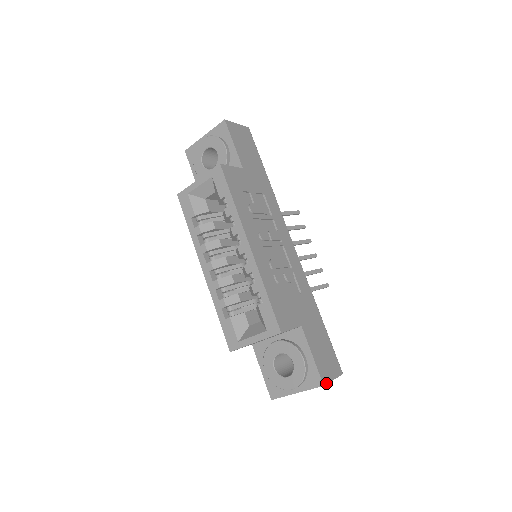
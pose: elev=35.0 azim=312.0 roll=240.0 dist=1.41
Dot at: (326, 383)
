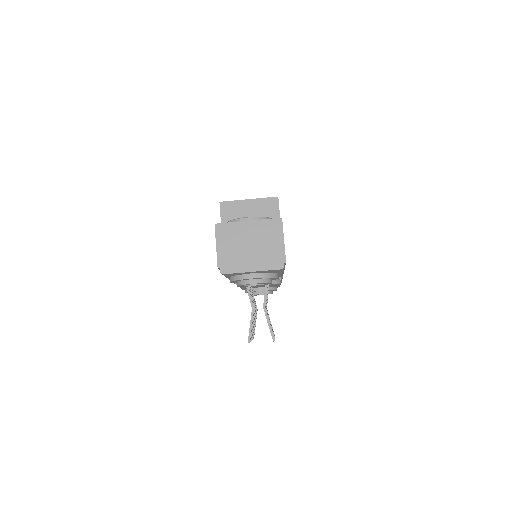
Dot at: (282, 224)
